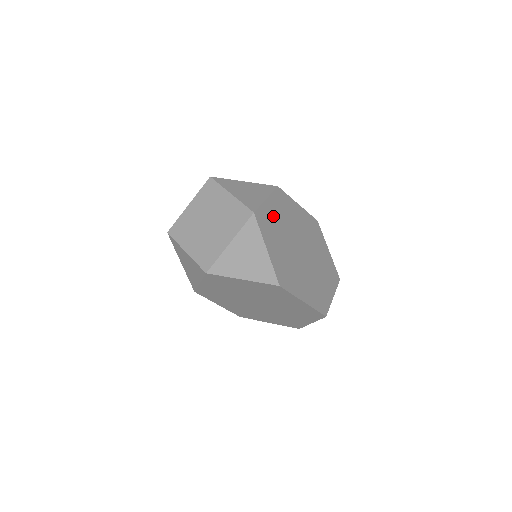
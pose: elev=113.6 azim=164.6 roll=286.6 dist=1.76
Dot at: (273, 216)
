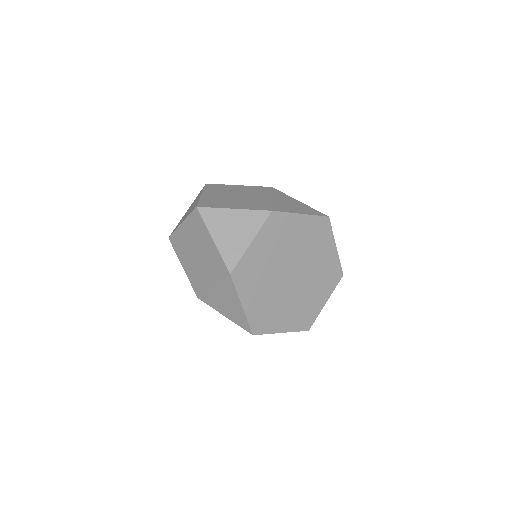
Dot at: (257, 259)
